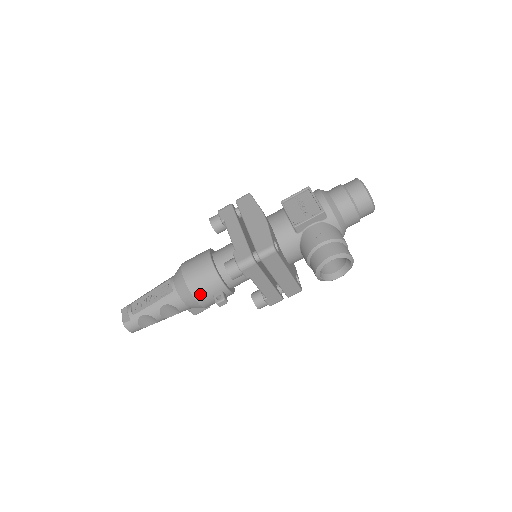
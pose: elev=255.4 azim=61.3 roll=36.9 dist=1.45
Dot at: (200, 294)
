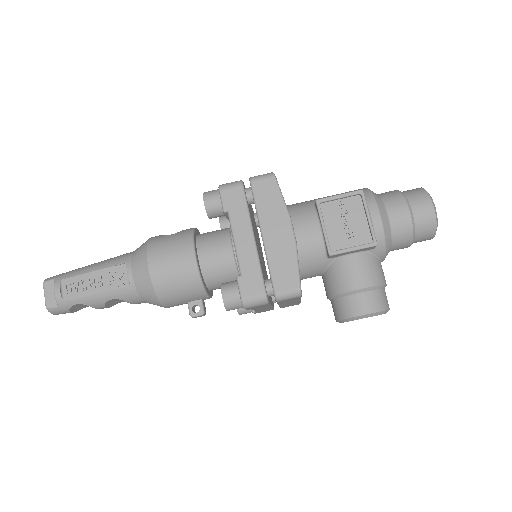
Dot at: (170, 300)
